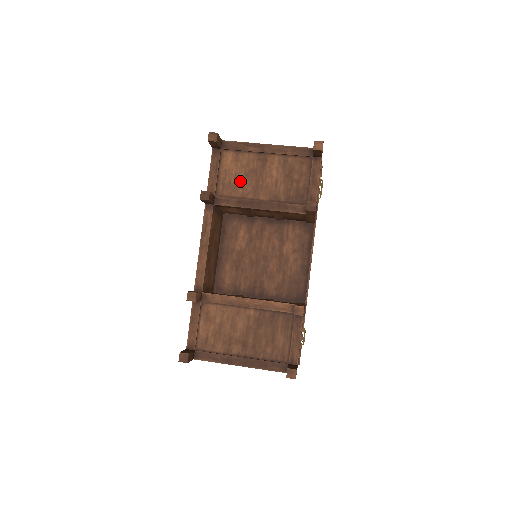
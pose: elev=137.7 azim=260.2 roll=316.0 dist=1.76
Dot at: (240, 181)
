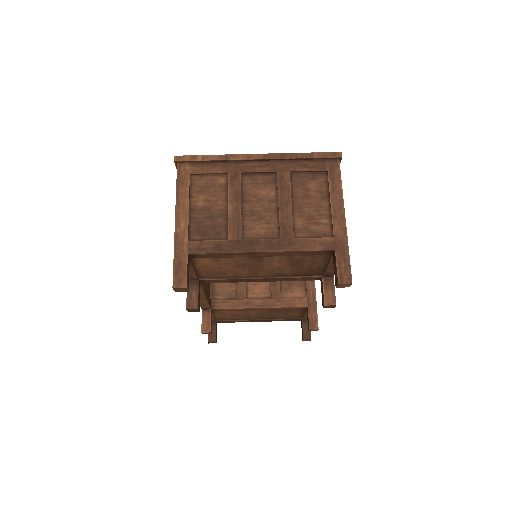
Dot at: (228, 270)
